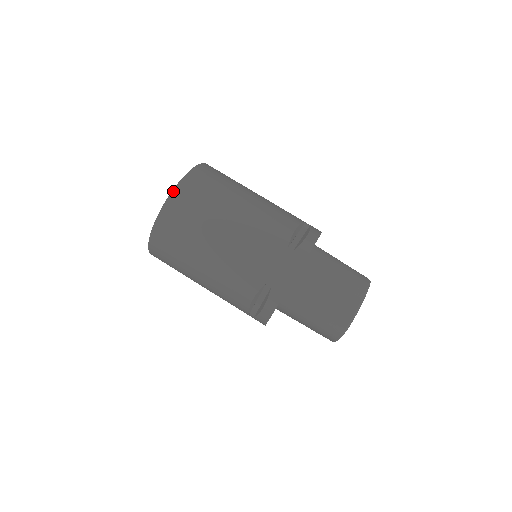
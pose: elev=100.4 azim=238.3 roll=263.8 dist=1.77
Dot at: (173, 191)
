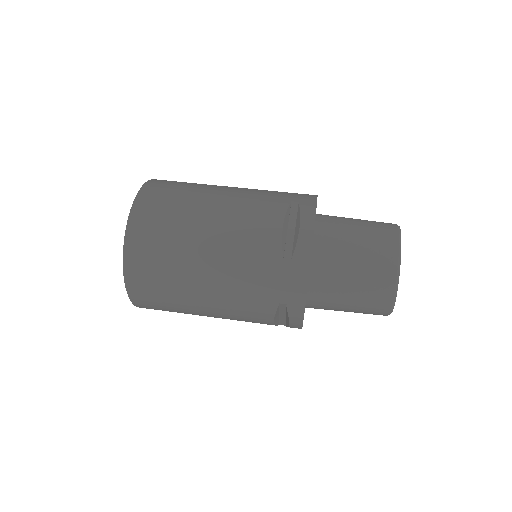
Dot at: (124, 254)
